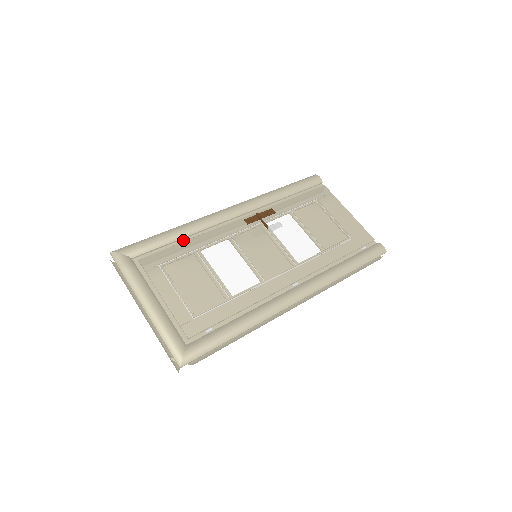
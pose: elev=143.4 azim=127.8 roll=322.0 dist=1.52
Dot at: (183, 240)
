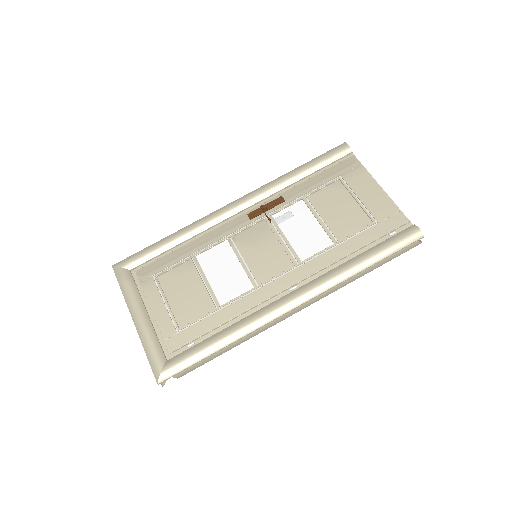
Dot at: (181, 245)
